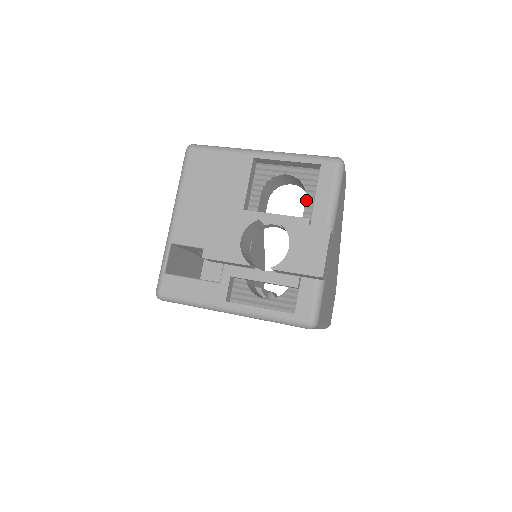
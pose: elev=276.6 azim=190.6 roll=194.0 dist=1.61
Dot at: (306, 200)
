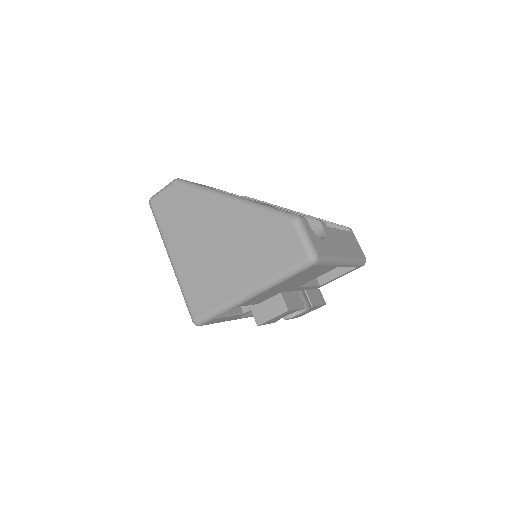
Dot at: occluded
